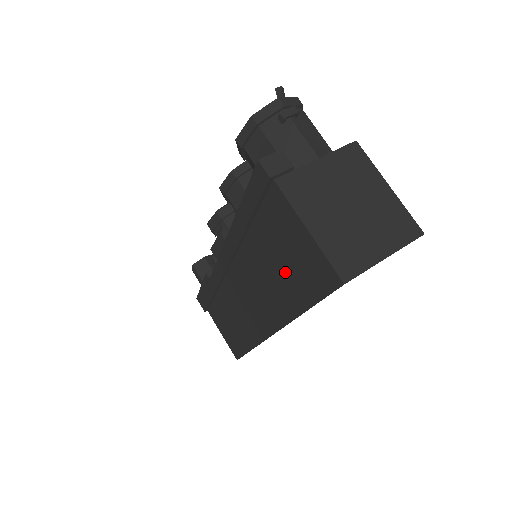
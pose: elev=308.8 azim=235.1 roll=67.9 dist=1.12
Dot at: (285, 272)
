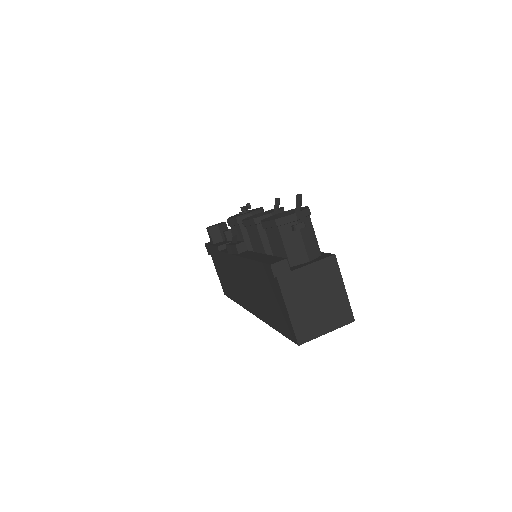
Dot at: (270, 307)
